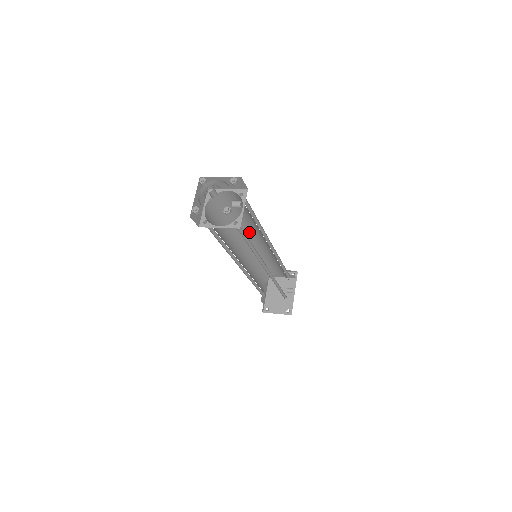
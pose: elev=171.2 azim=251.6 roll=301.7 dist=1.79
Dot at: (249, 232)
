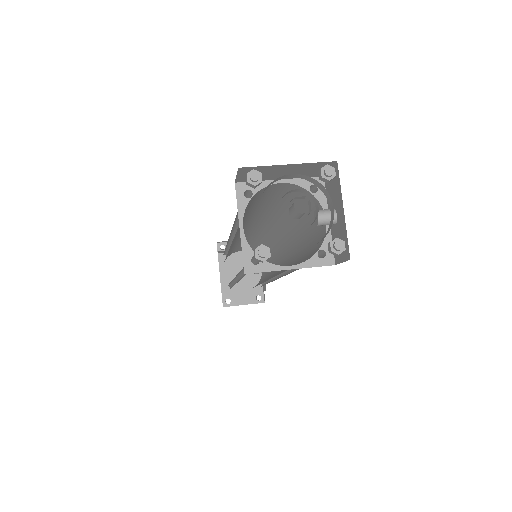
Dot at: (250, 223)
